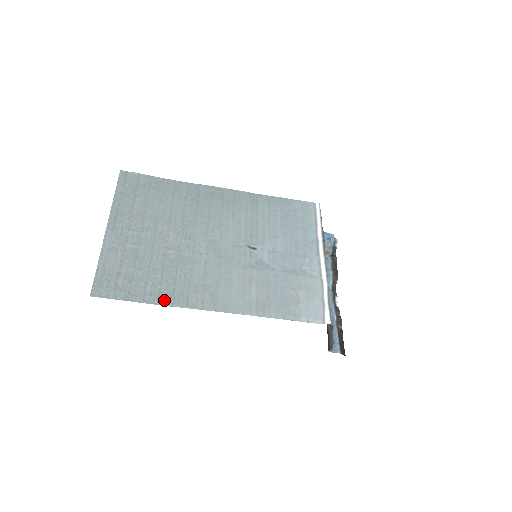
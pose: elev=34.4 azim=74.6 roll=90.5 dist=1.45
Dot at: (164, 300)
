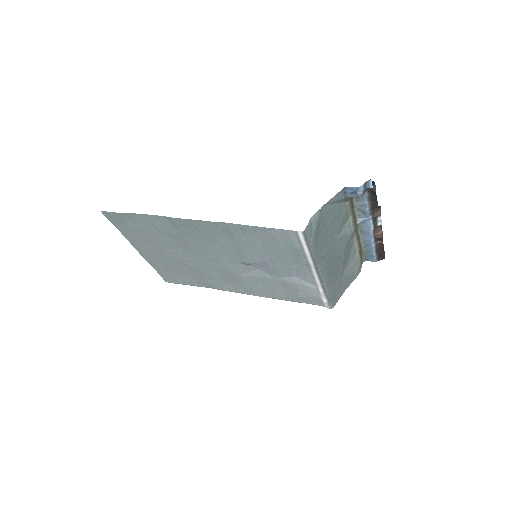
Dot at: (205, 286)
